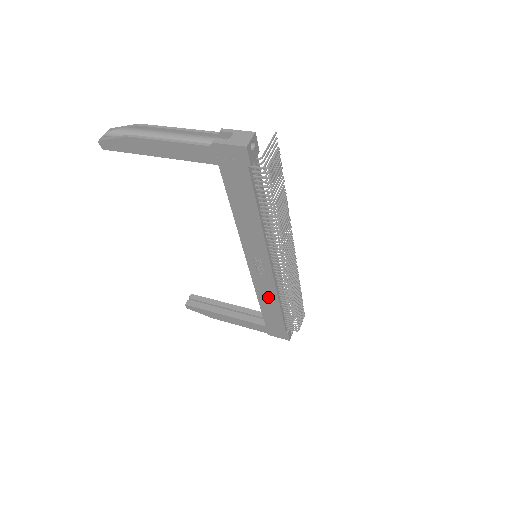
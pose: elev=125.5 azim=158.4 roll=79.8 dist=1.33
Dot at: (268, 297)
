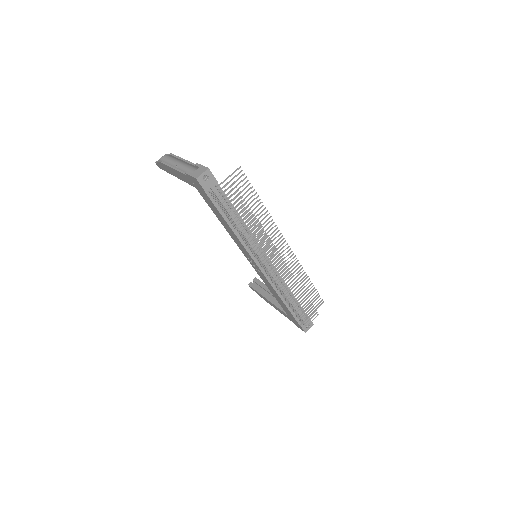
Dot at: (273, 291)
